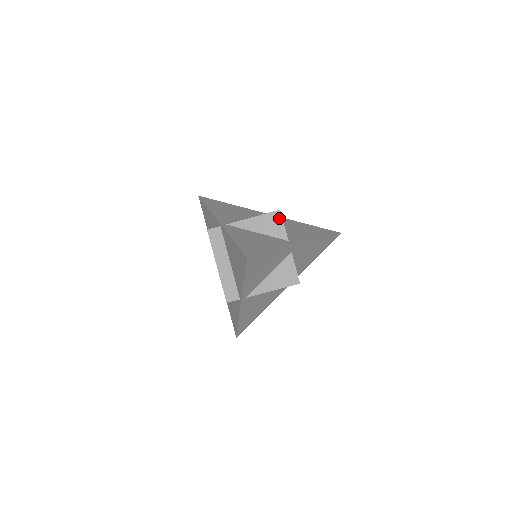
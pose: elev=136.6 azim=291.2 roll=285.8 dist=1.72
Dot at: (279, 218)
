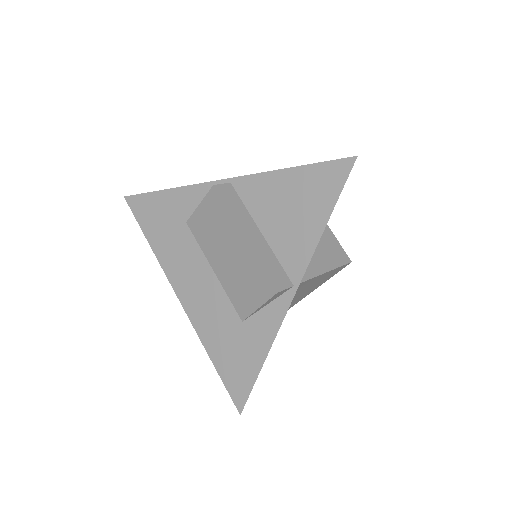
Dot at: occluded
